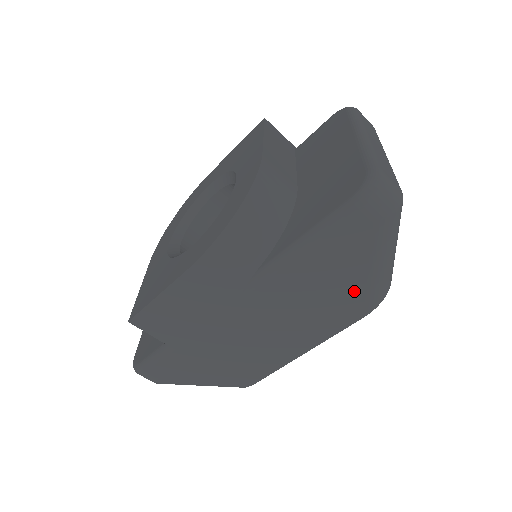
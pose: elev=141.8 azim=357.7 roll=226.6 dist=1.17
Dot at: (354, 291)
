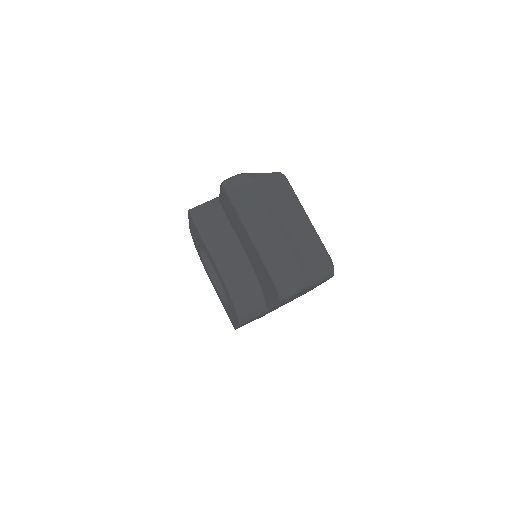
Dot at: occluded
